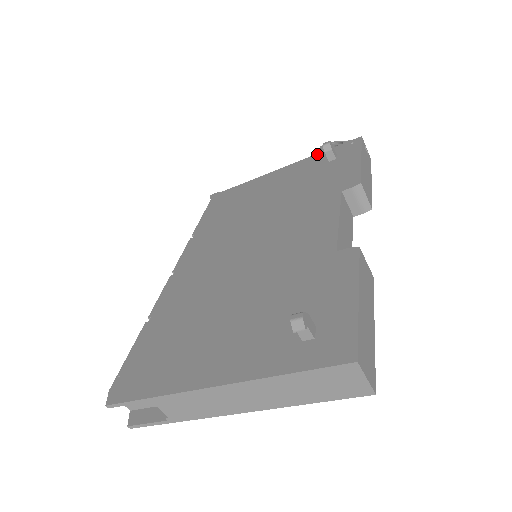
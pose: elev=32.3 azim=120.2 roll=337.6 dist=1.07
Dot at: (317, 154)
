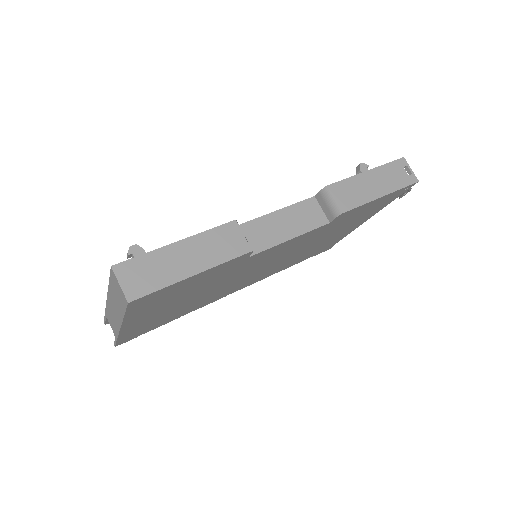
Dot at: occluded
